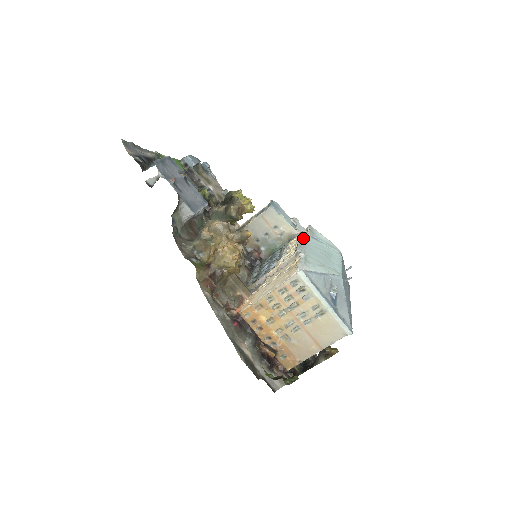
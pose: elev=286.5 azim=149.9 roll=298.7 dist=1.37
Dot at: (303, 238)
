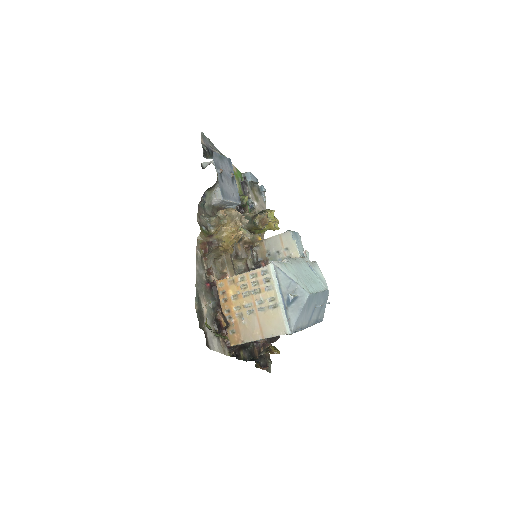
Dot at: (299, 260)
